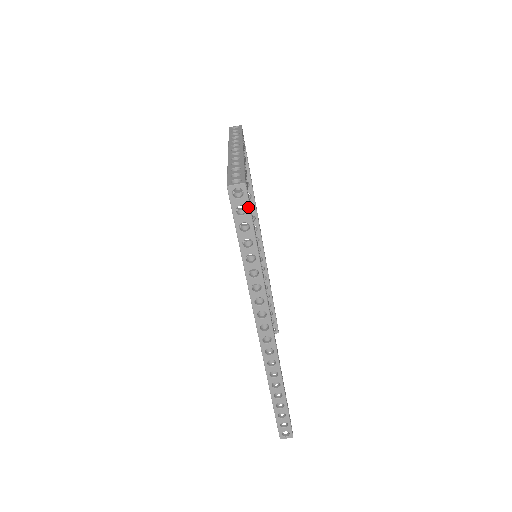
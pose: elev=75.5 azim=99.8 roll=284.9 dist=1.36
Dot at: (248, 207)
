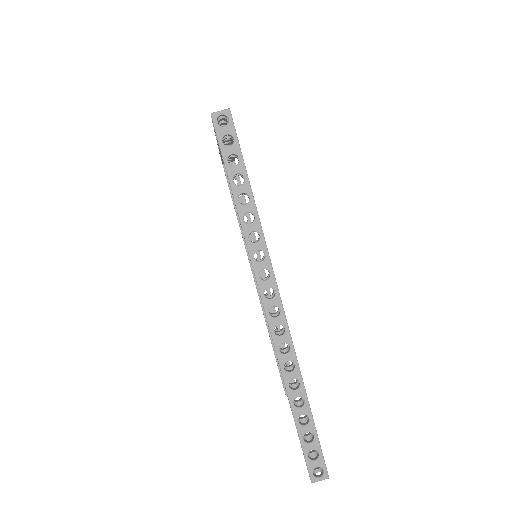
Dot at: (235, 136)
